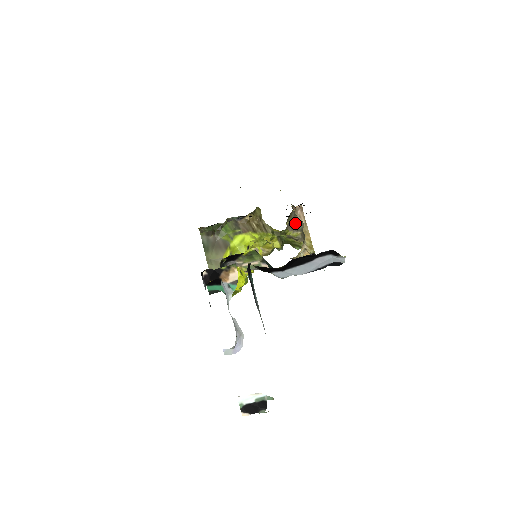
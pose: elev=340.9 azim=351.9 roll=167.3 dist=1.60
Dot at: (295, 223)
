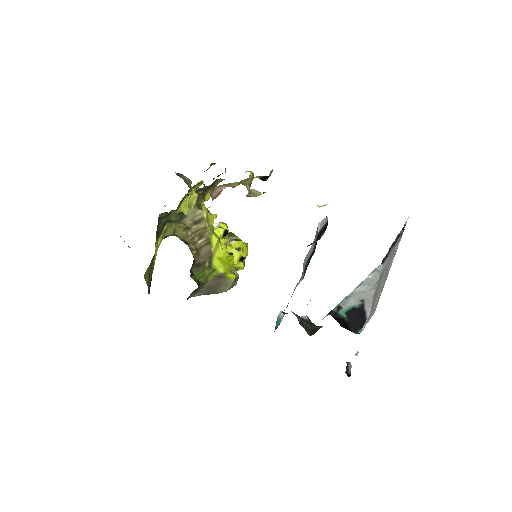
Dot at: (209, 187)
